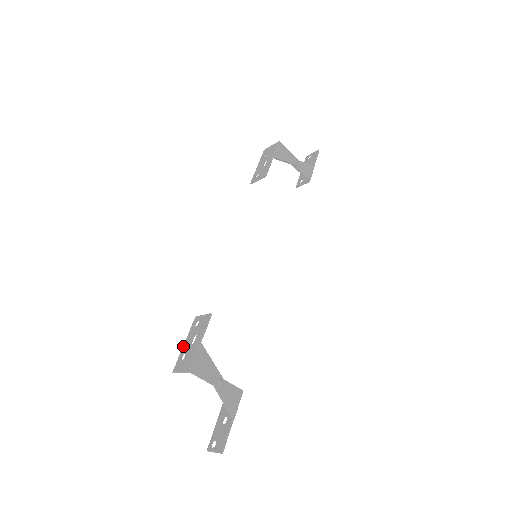
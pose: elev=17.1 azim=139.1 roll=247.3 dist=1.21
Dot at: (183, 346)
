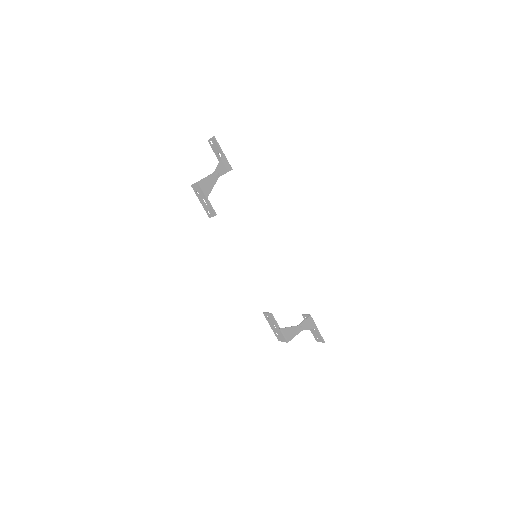
Dot at: occluded
